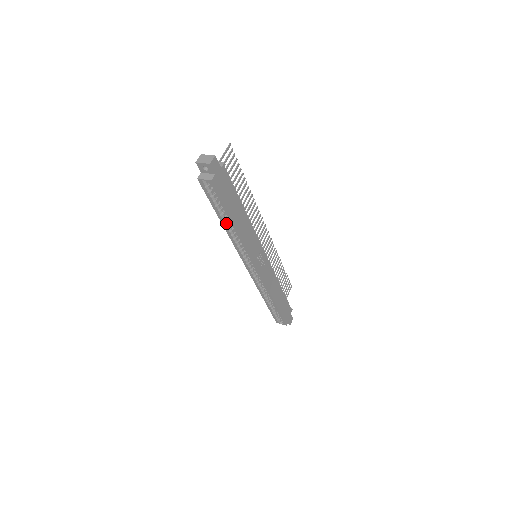
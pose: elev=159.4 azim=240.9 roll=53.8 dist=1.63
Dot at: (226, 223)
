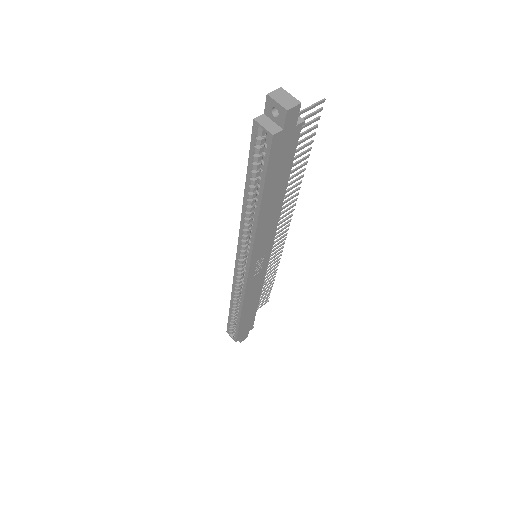
Dot at: (250, 200)
